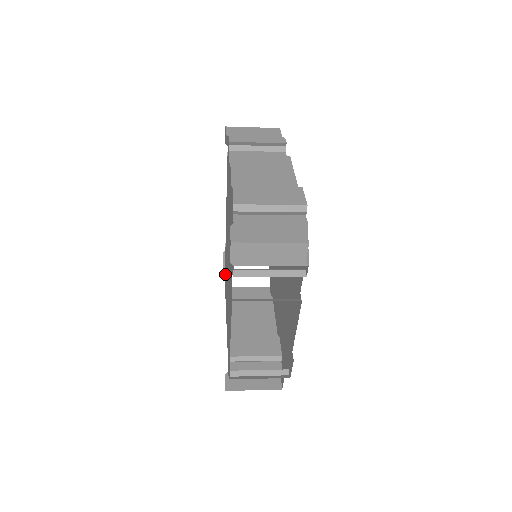
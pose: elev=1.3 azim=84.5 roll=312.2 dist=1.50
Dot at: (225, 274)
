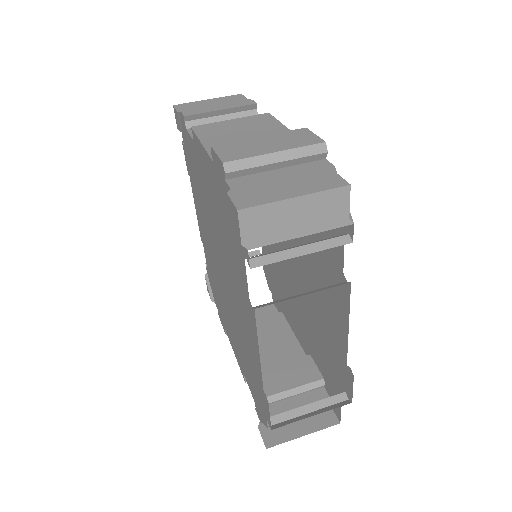
Dot at: (215, 300)
